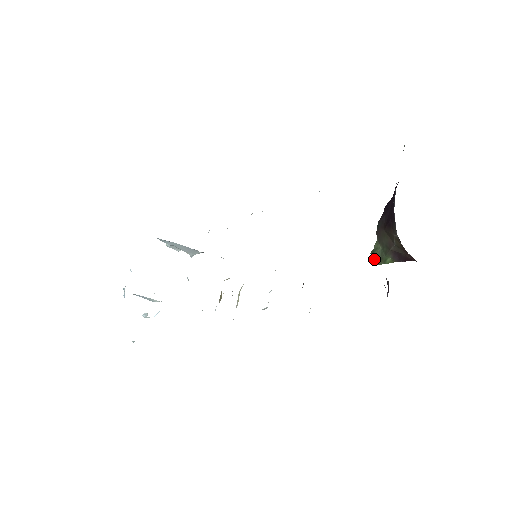
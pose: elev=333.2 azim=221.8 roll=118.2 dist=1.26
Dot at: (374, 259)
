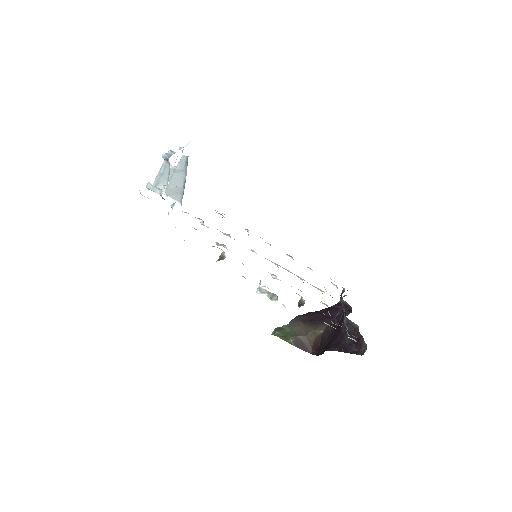
Dot at: (281, 333)
